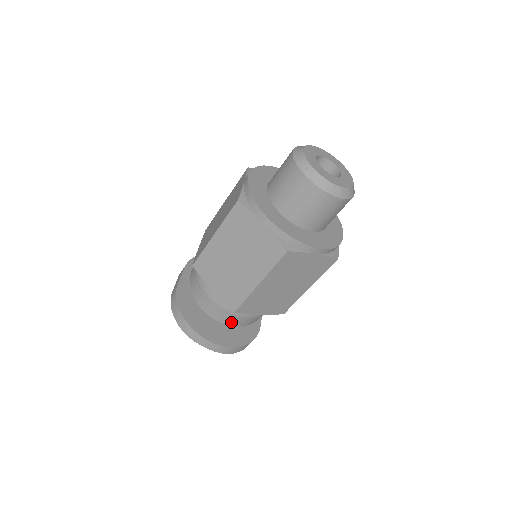
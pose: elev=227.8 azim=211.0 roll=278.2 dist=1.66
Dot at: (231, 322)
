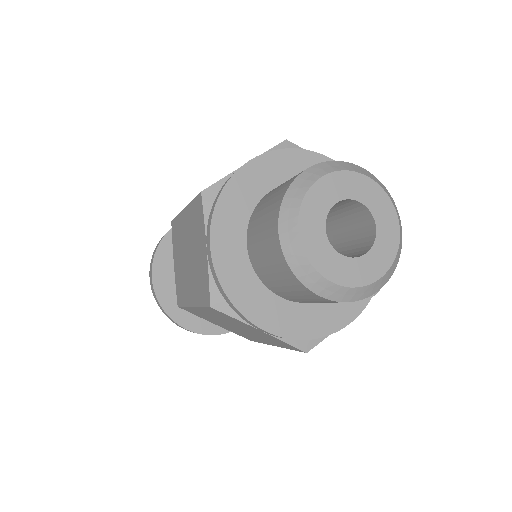
Dot at: occluded
